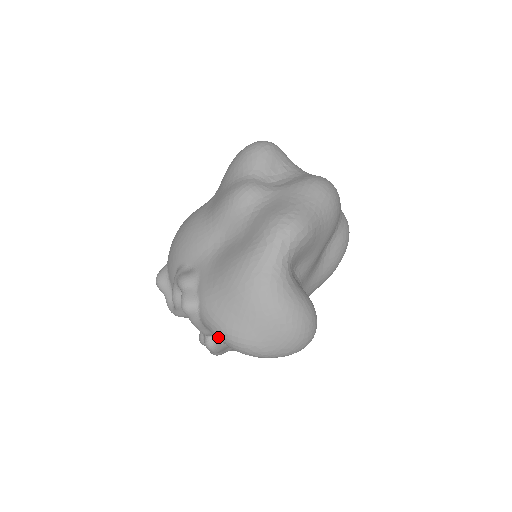
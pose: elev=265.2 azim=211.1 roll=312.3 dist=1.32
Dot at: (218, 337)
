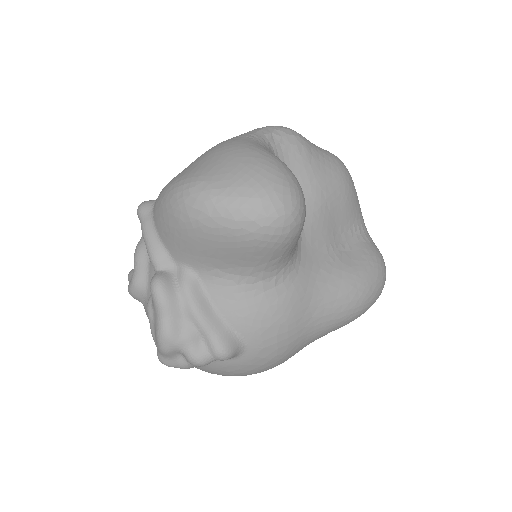
Dot at: (163, 204)
